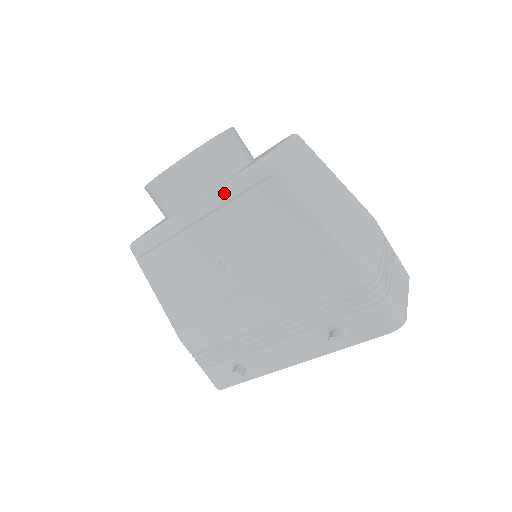
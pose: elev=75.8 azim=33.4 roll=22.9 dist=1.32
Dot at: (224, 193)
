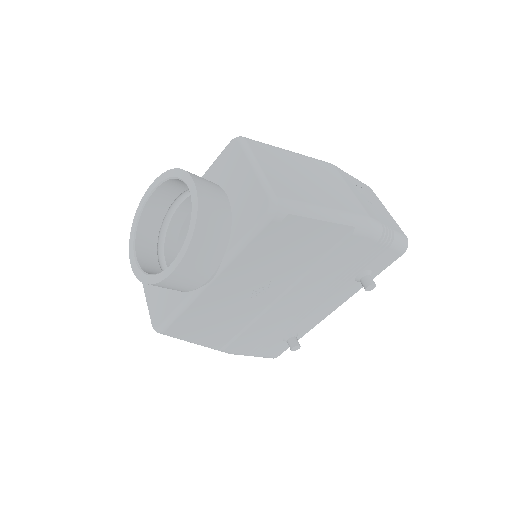
Dot at: (244, 252)
